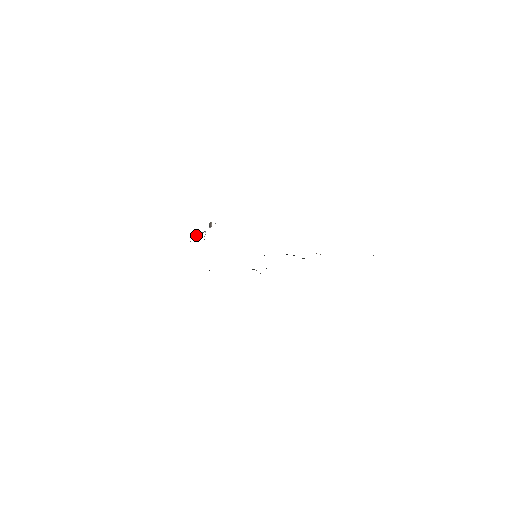
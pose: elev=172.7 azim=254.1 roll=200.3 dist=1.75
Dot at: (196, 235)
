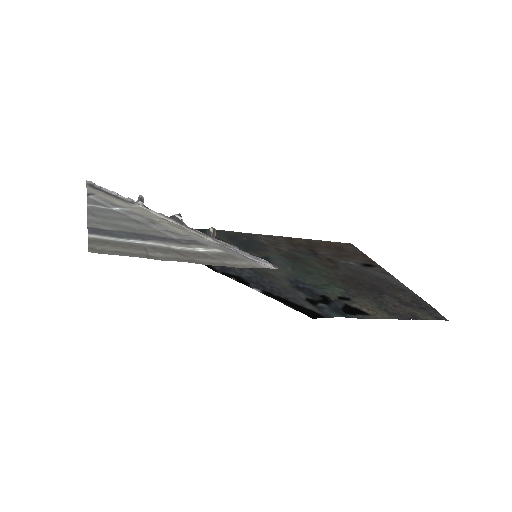
Dot at: (143, 200)
